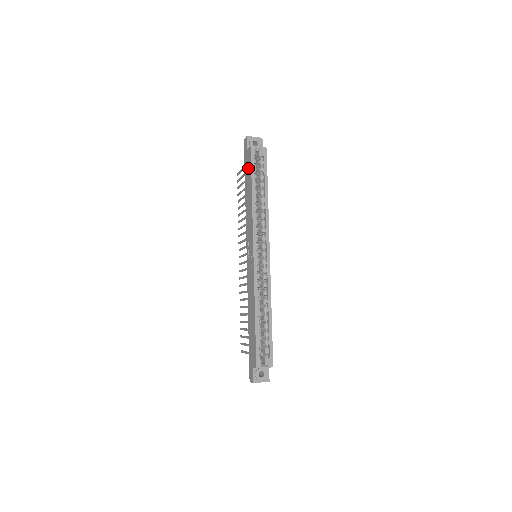
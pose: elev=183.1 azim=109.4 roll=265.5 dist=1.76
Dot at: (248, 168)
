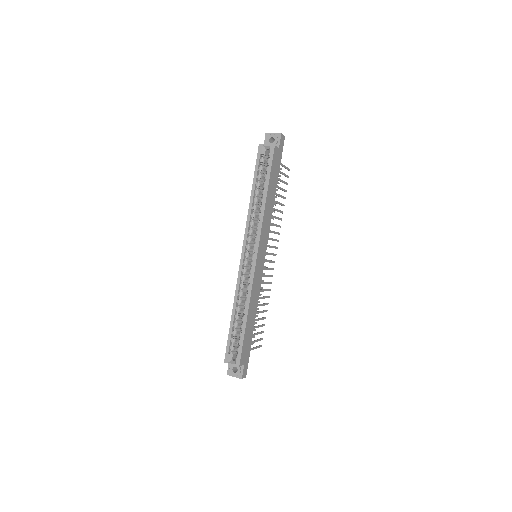
Dot at: occluded
